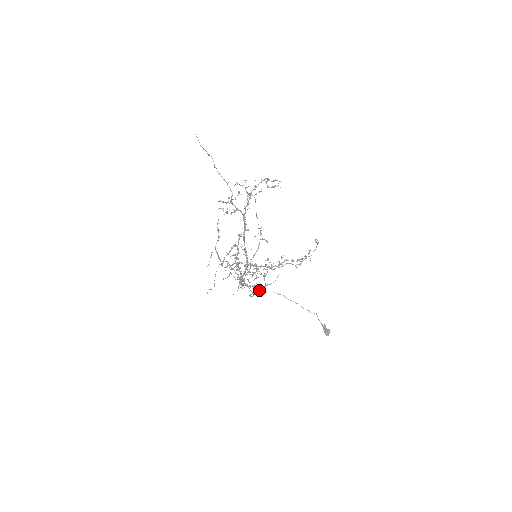
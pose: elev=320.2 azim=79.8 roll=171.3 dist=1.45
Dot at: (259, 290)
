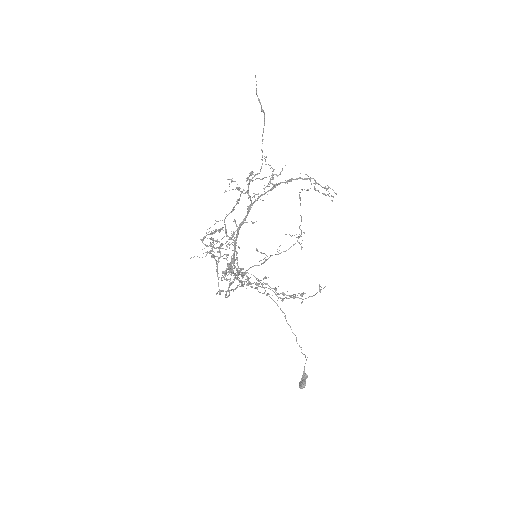
Dot at: occluded
